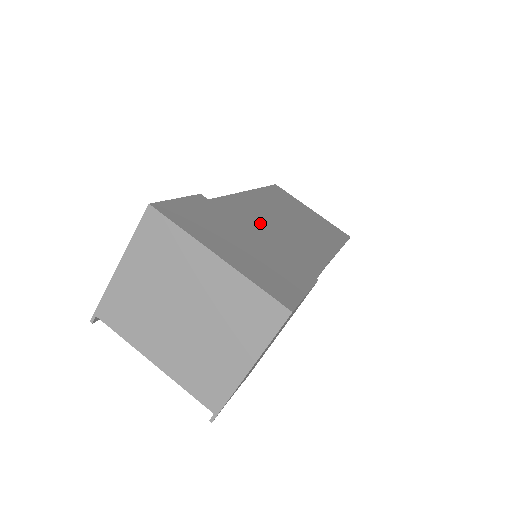
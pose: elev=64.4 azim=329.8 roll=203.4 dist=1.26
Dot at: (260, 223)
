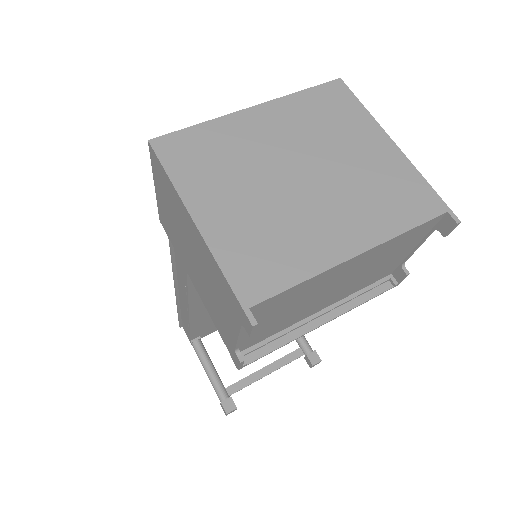
Dot at: occluded
